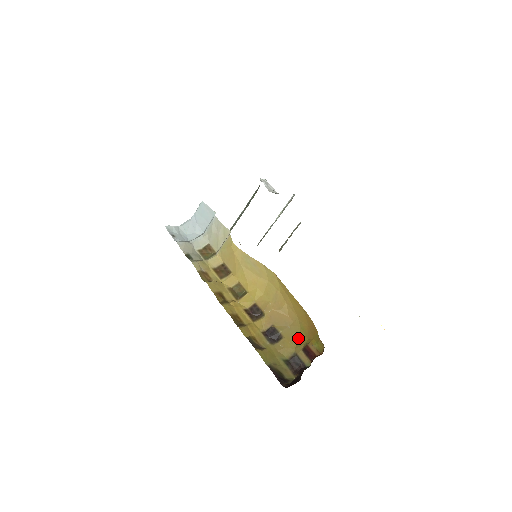
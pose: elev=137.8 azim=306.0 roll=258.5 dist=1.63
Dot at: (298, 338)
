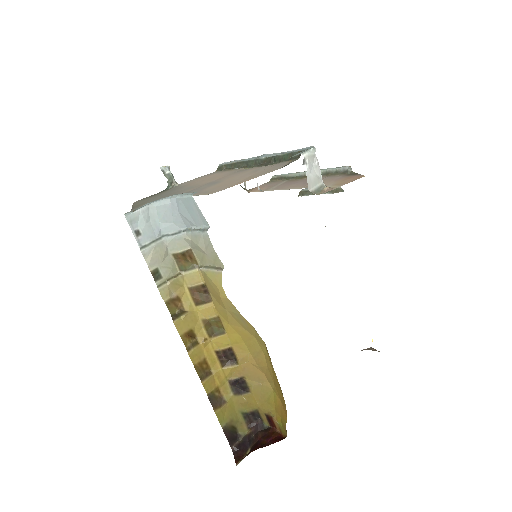
Dot at: (266, 399)
